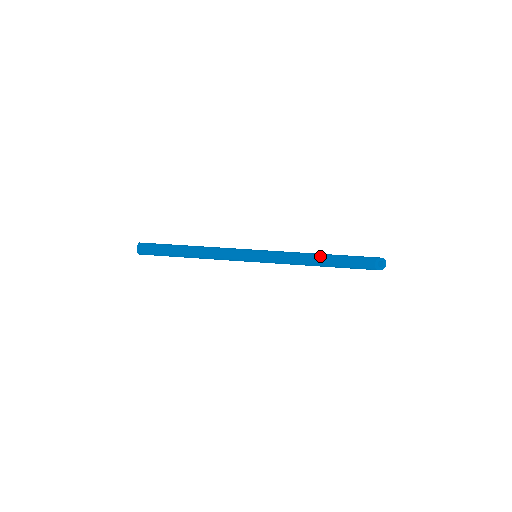
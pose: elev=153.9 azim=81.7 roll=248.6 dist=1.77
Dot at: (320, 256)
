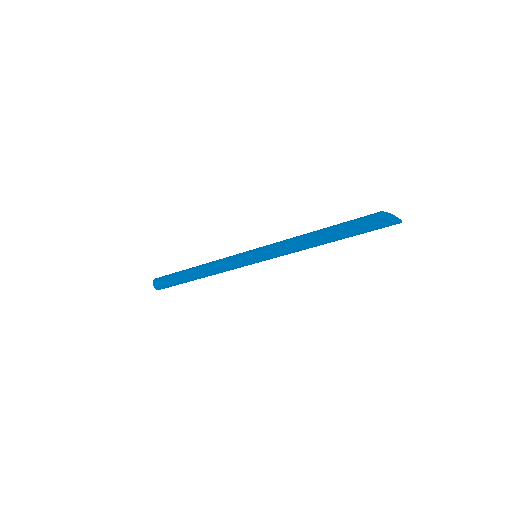
Dot at: occluded
